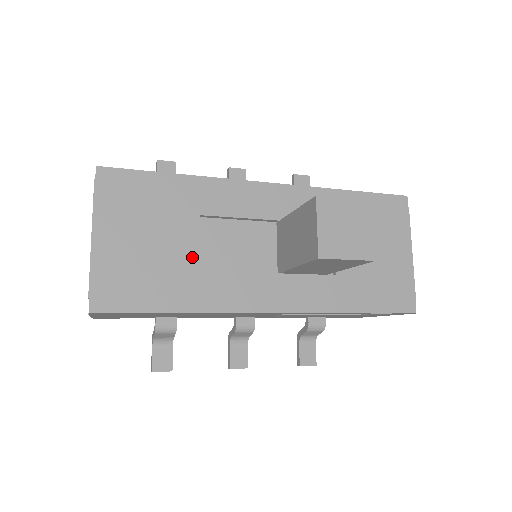
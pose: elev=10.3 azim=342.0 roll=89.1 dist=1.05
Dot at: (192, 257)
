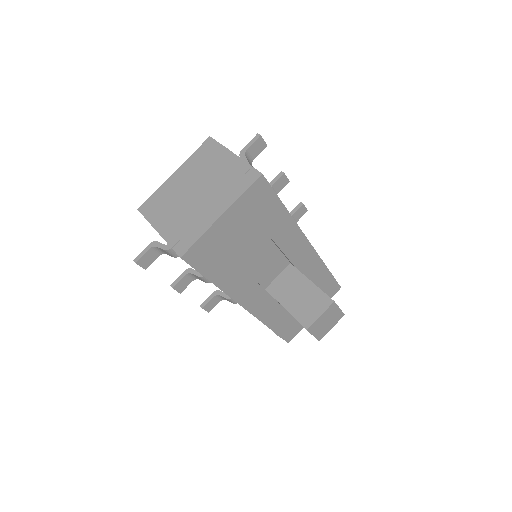
Dot at: (247, 259)
